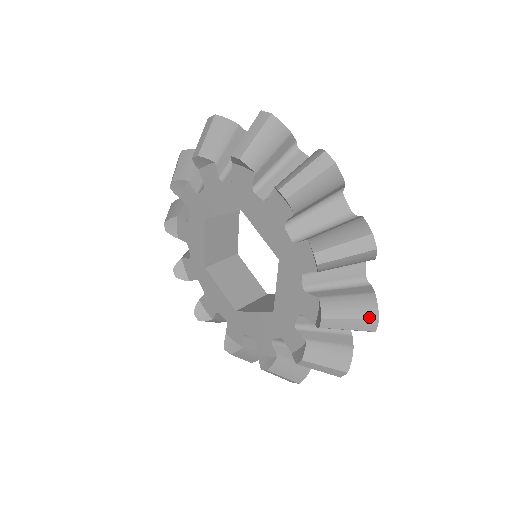
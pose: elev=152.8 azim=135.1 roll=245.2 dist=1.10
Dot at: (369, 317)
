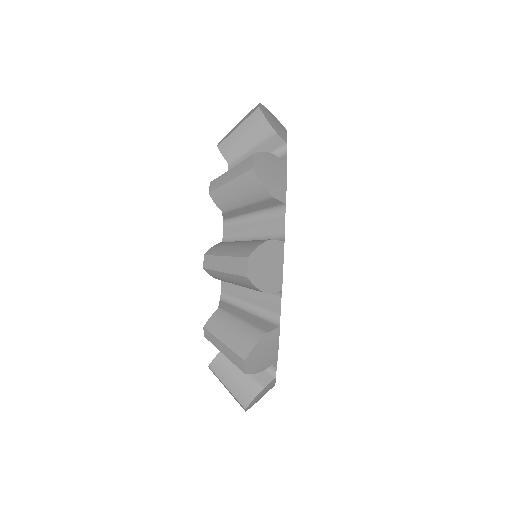
Dot at: (238, 352)
